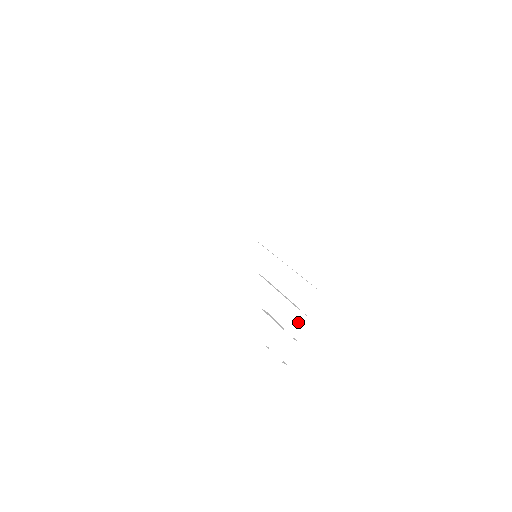
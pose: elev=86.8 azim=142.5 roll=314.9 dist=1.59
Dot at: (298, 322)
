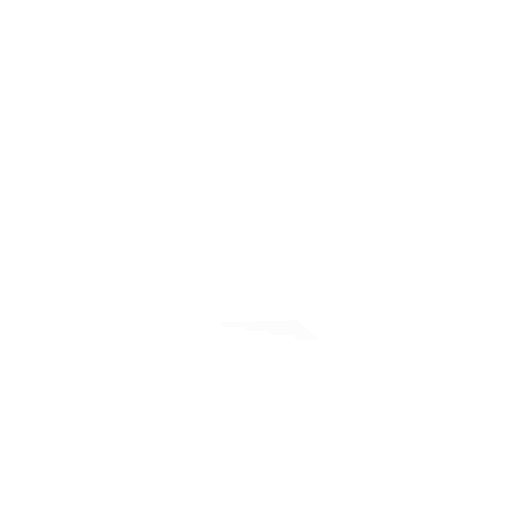
Dot at: (319, 266)
